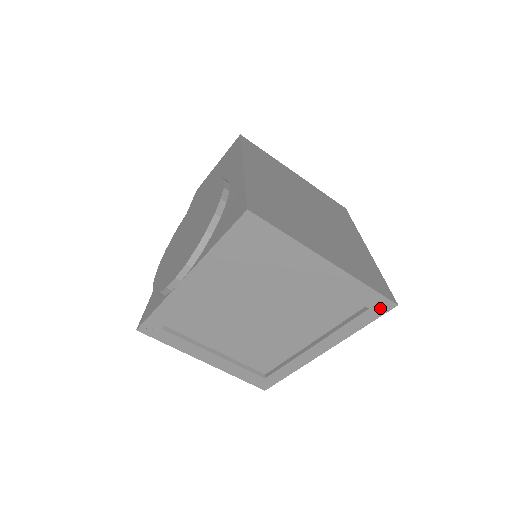
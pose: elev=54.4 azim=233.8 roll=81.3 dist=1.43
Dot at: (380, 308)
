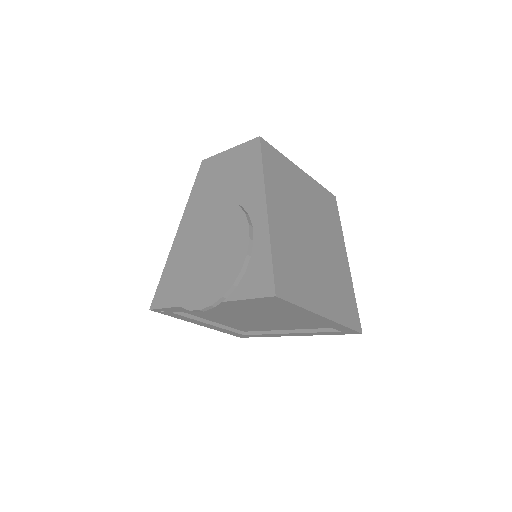
Dot at: (349, 332)
